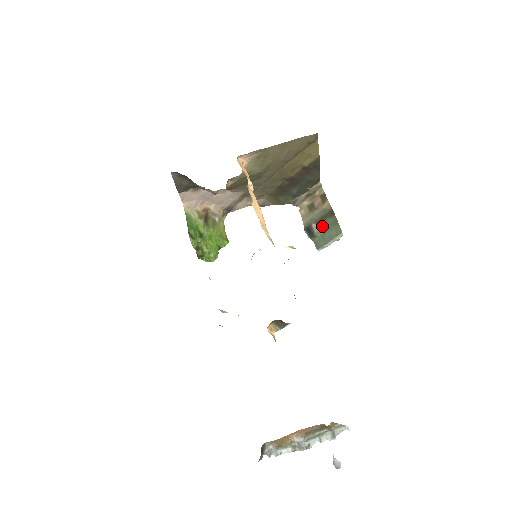
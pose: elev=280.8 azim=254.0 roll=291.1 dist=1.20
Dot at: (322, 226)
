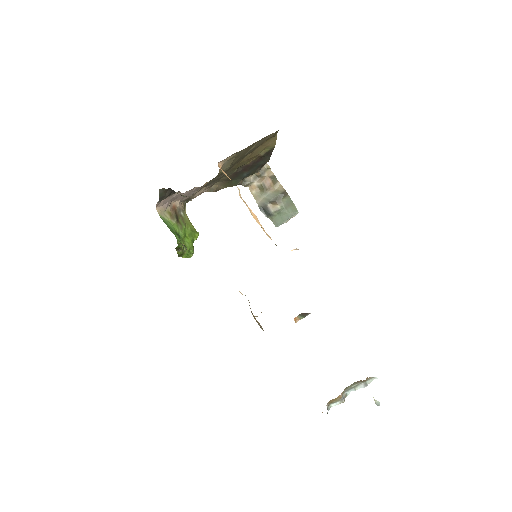
Dot at: (278, 206)
